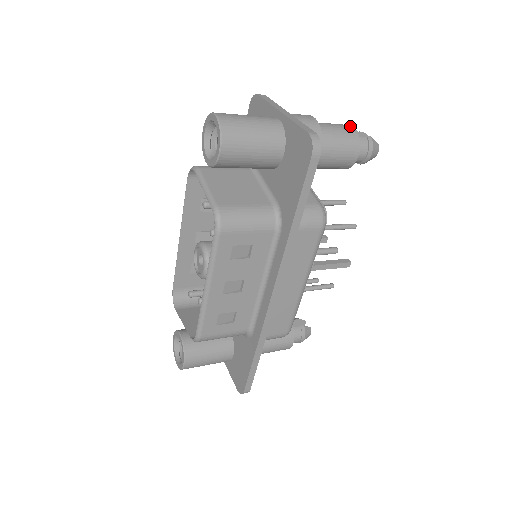
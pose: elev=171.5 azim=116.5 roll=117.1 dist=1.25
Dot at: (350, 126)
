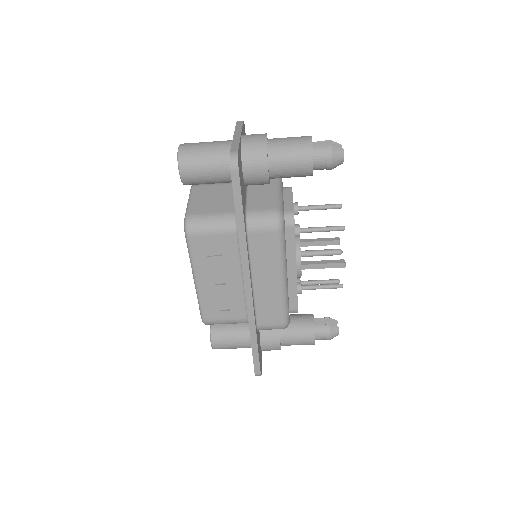
Dot at: (308, 137)
